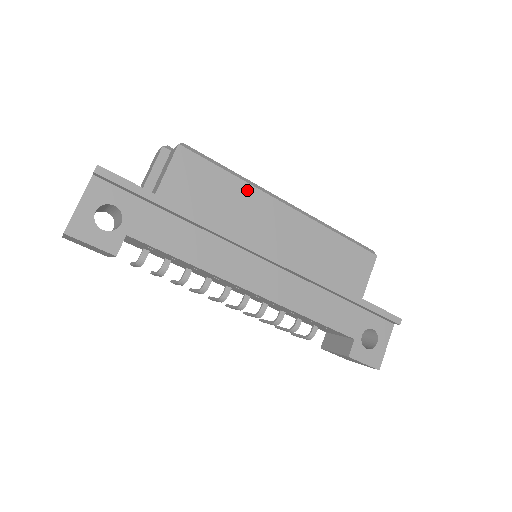
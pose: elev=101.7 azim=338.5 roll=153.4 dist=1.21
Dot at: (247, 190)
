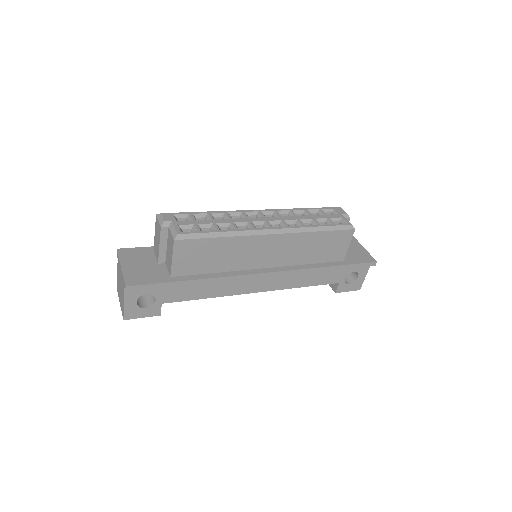
Dot at: (237, 241)
